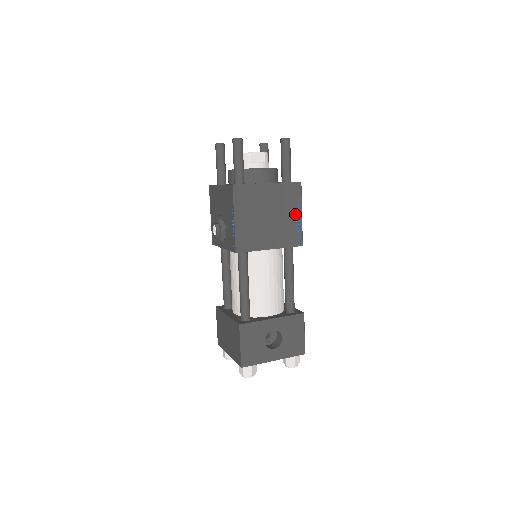
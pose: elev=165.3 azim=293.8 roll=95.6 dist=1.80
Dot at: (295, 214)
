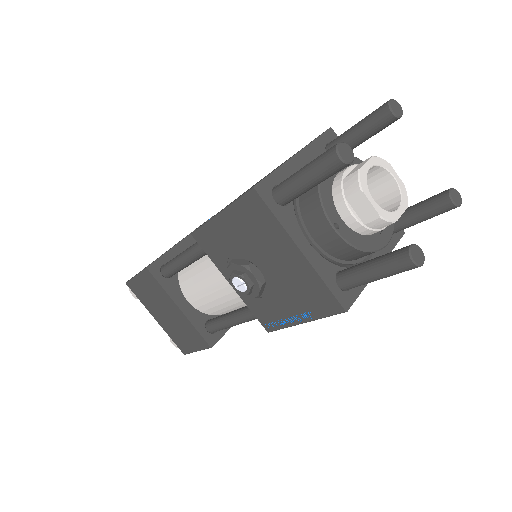
Dot at: occluded
